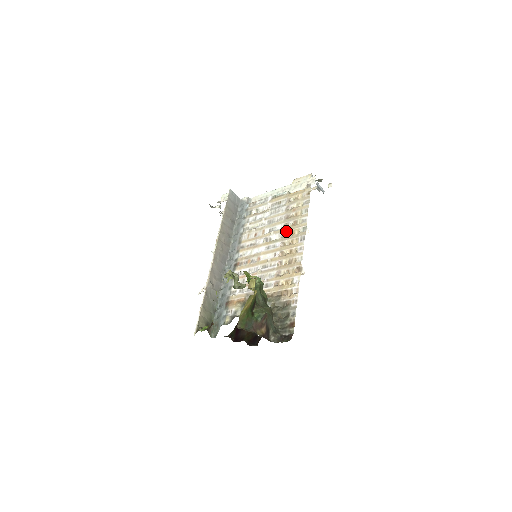
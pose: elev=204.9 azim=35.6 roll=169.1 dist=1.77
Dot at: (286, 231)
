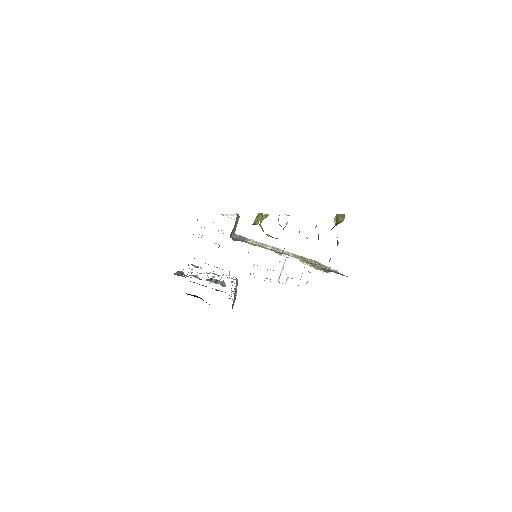
Dot at: (301, 257)
